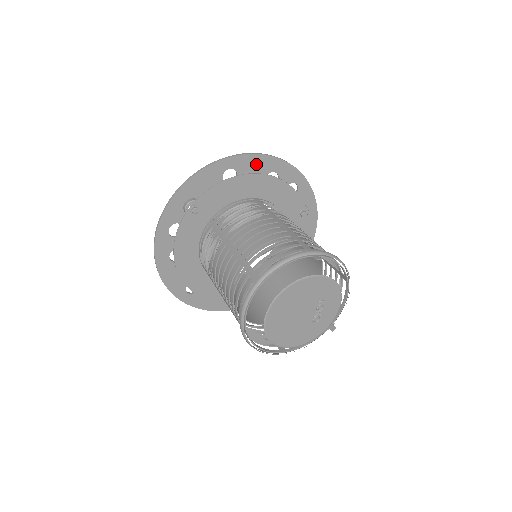
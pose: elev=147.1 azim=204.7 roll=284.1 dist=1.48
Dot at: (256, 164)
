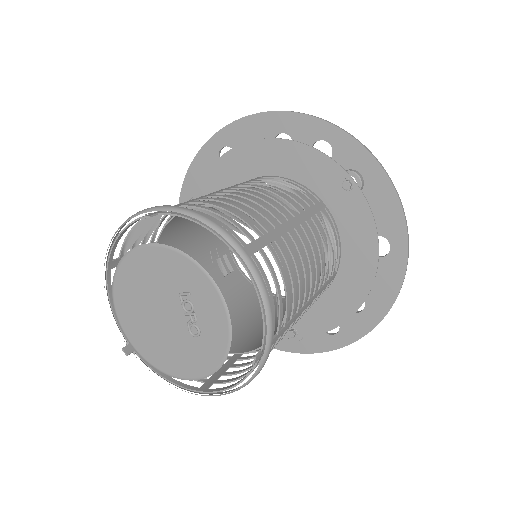
Dot at: (252, 130)
